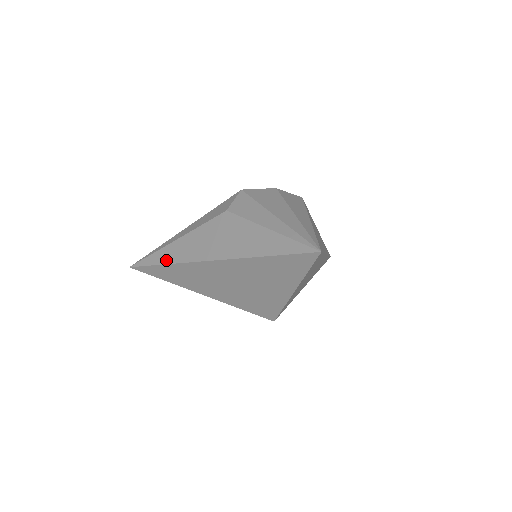
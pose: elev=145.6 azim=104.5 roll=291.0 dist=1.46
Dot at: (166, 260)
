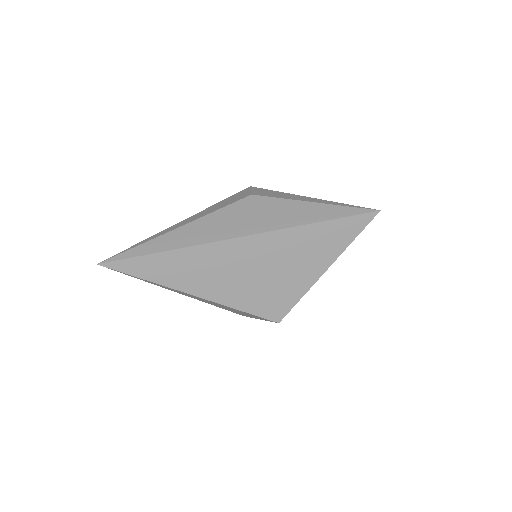
Dot at: (171, 246)
